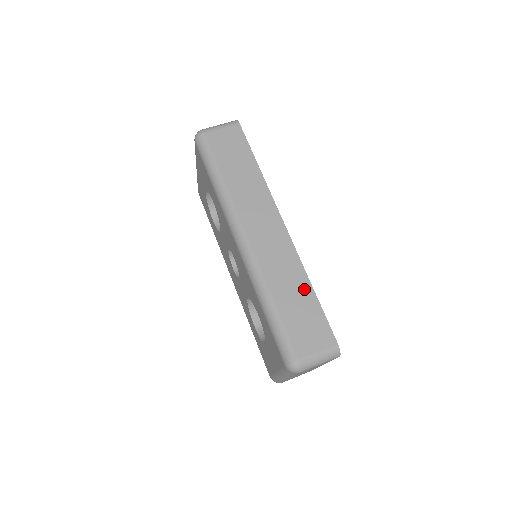
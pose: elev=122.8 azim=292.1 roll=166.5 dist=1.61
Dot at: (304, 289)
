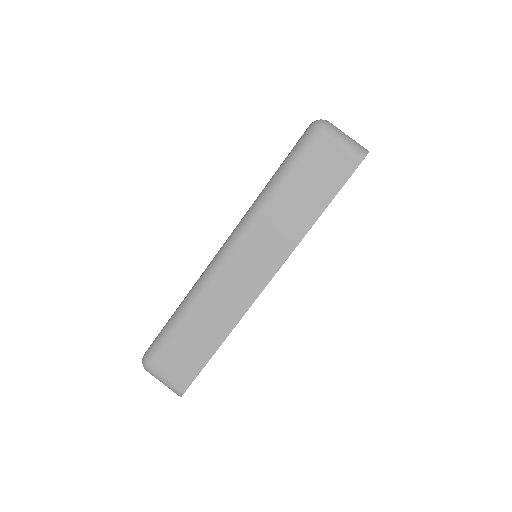
Dot at: (213, 339)
